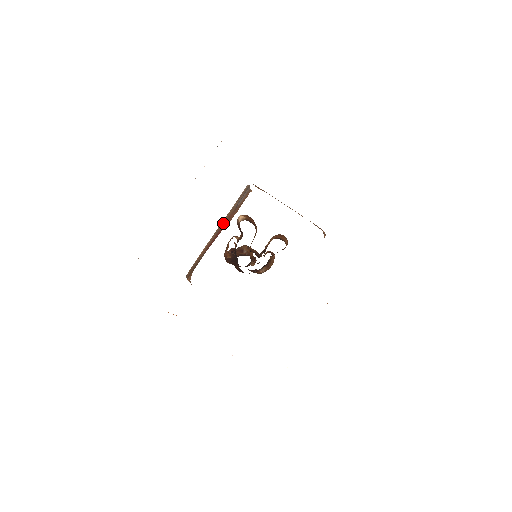
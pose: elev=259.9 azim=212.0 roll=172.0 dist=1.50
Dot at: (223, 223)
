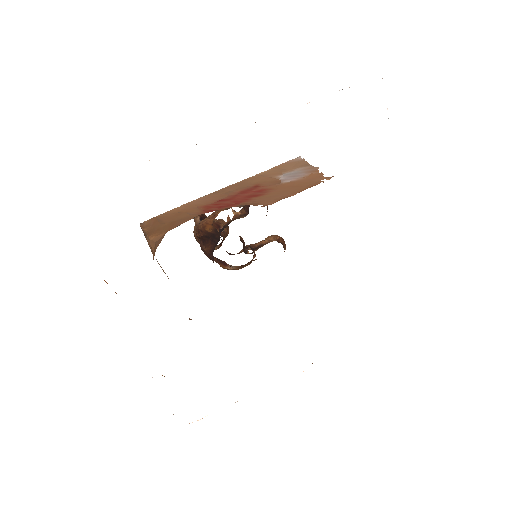
Dot at: (243, 187)
